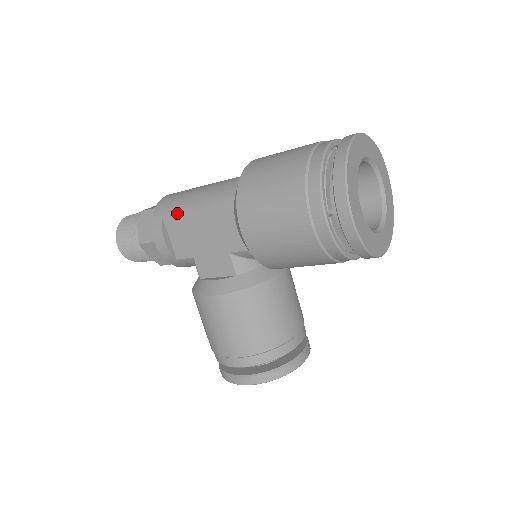
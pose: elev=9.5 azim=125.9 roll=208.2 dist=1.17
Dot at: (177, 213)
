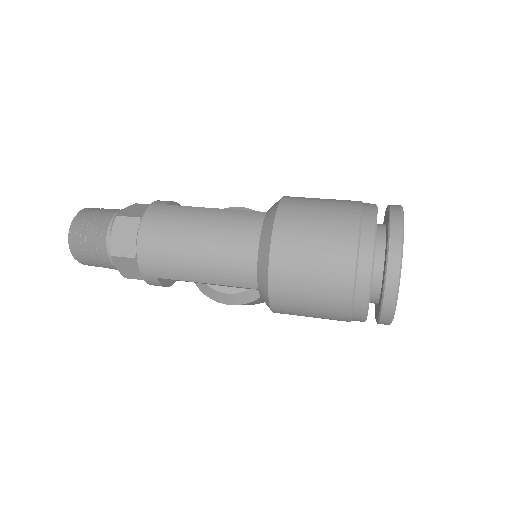
Dot at: occluded
